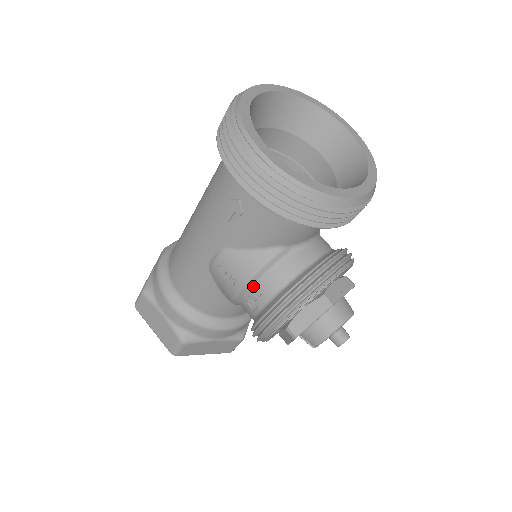
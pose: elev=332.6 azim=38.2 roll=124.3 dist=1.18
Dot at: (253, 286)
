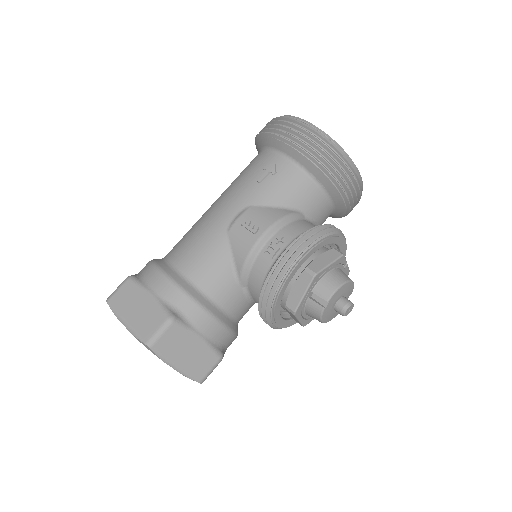
Dot at: (275, 233)
